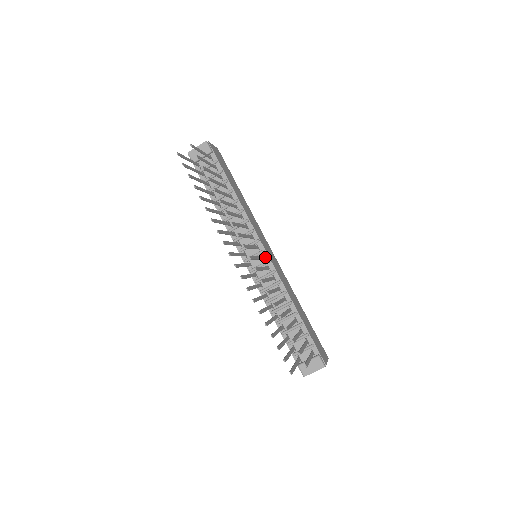
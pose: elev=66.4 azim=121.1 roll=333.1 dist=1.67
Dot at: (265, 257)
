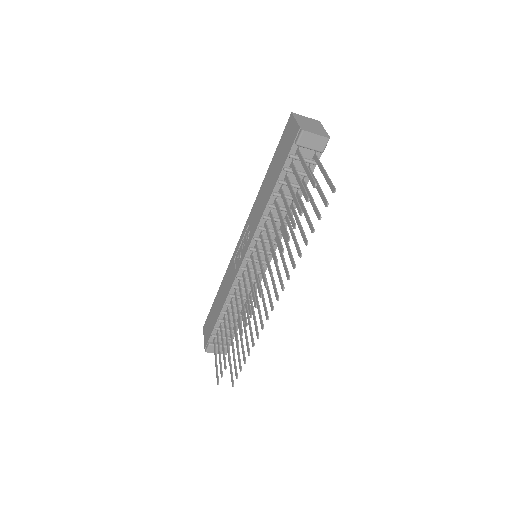
Dot at: (264, 267)
